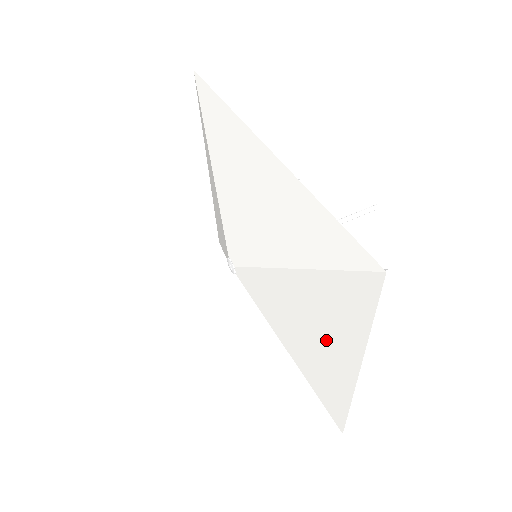
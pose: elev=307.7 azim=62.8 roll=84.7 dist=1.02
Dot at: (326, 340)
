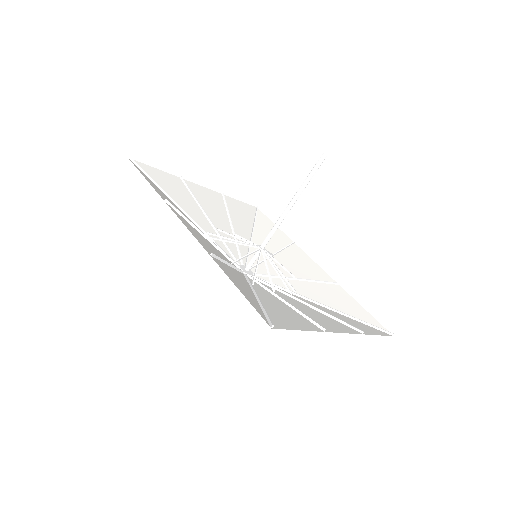
Dot at: (314, 317)
